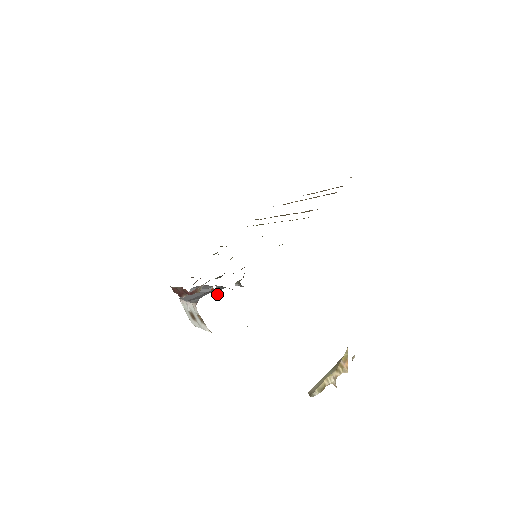
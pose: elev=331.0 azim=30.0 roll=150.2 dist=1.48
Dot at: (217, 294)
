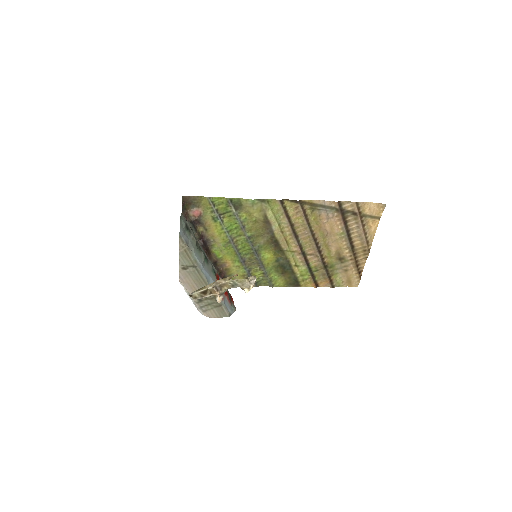
Dot at: occluded
